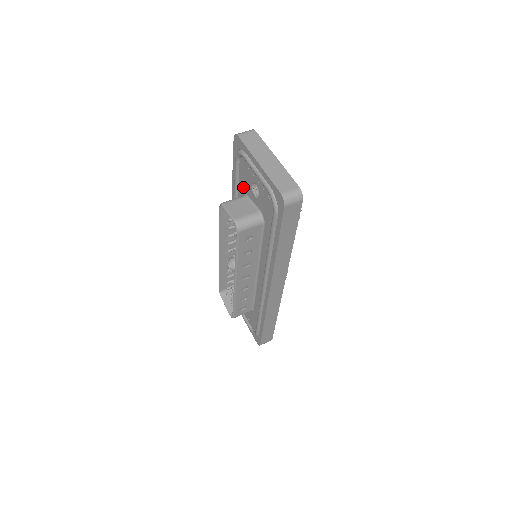
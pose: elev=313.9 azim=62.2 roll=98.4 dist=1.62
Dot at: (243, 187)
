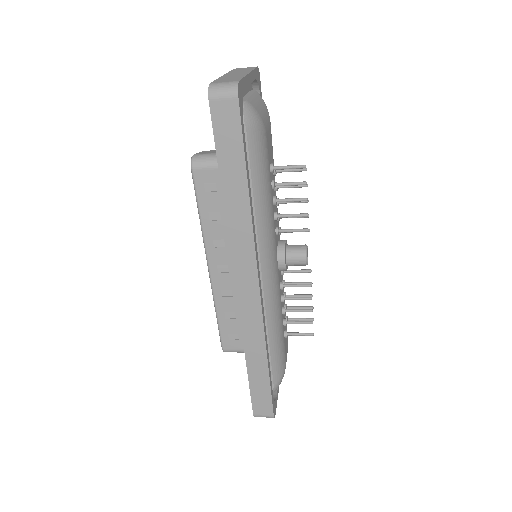
Dot at: occluded
